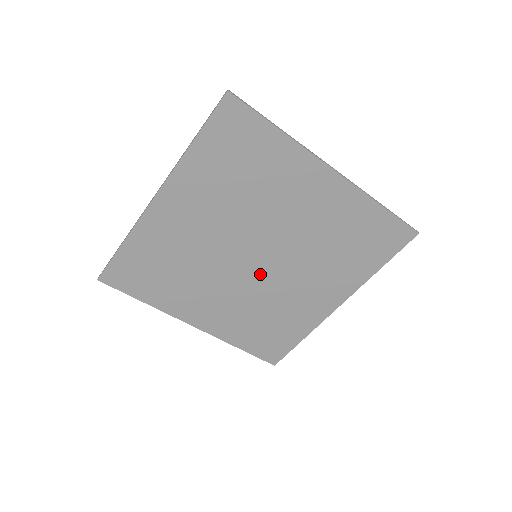
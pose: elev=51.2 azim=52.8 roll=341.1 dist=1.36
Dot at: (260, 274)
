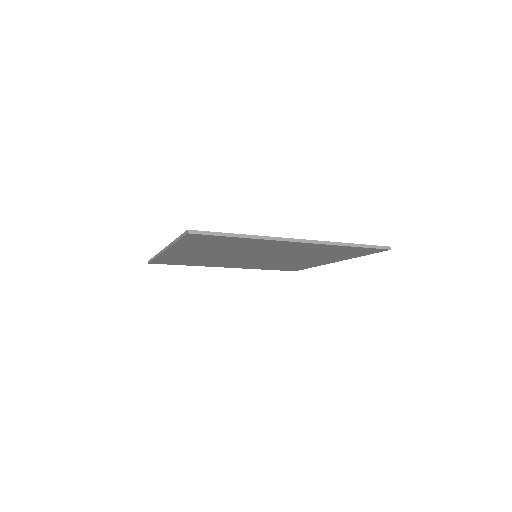
Dot at: (263, 259)
